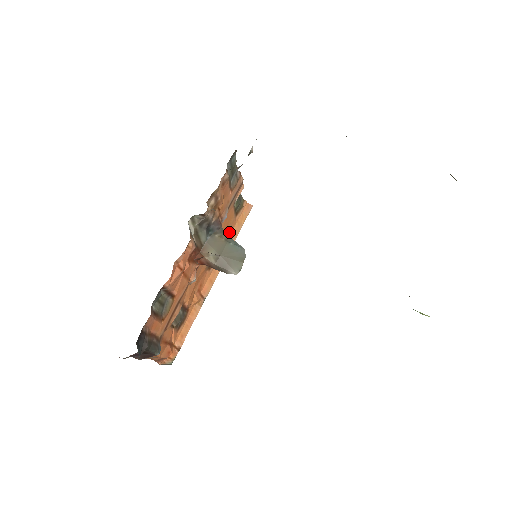
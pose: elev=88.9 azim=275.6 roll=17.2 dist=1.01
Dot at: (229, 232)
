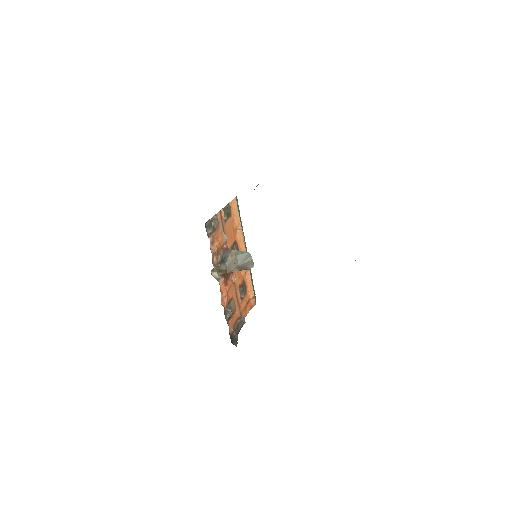
Dot at: (234, 227)
